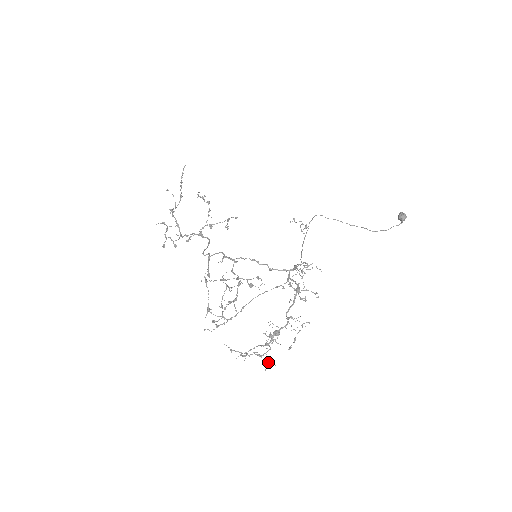
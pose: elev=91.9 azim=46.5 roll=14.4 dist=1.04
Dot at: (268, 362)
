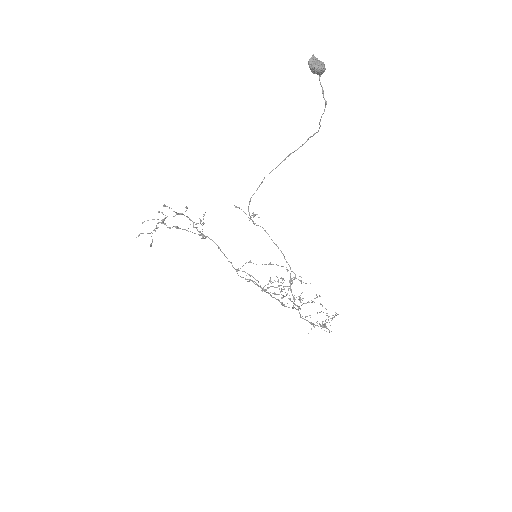
Dot at: occluded
